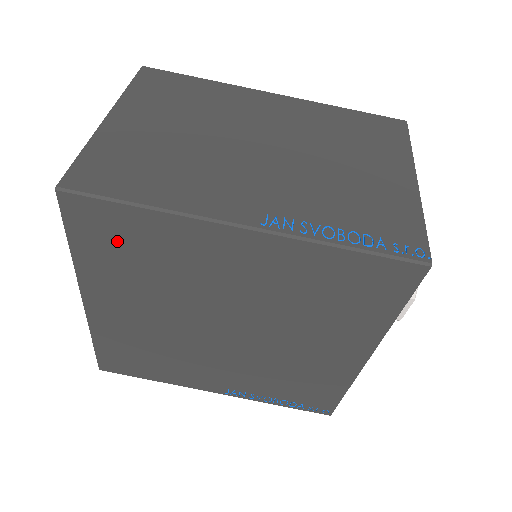
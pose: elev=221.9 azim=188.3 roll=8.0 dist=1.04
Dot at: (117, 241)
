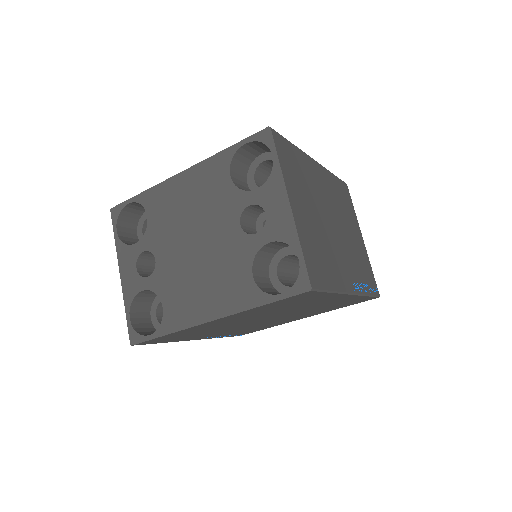
Dot at: (294, 301)
